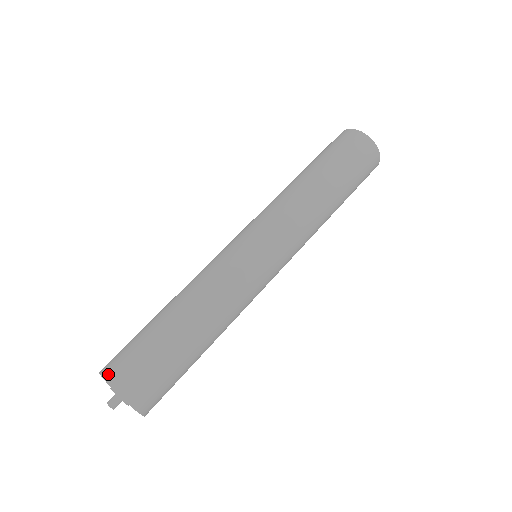
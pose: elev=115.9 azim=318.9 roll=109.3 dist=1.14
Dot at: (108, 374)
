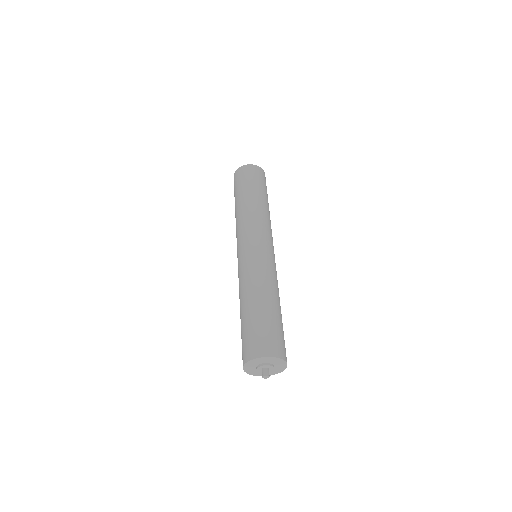
Dot at: (246, 358)
